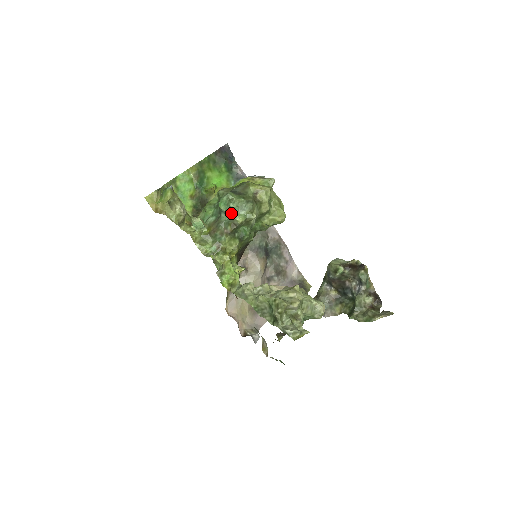
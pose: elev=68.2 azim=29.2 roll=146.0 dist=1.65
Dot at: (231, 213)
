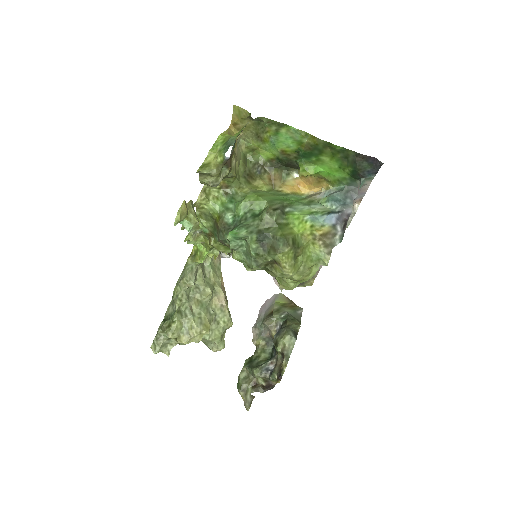
Dot at: (230, 248)
